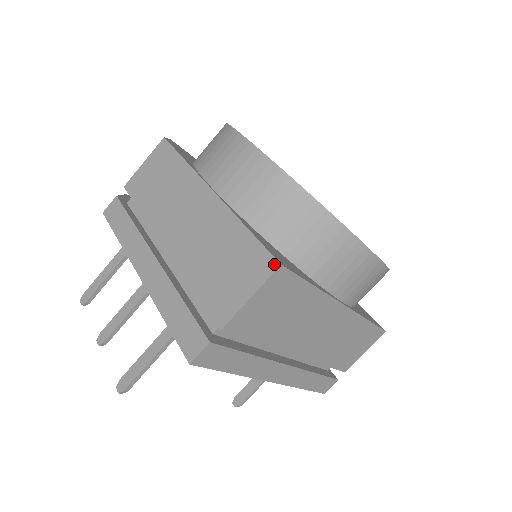
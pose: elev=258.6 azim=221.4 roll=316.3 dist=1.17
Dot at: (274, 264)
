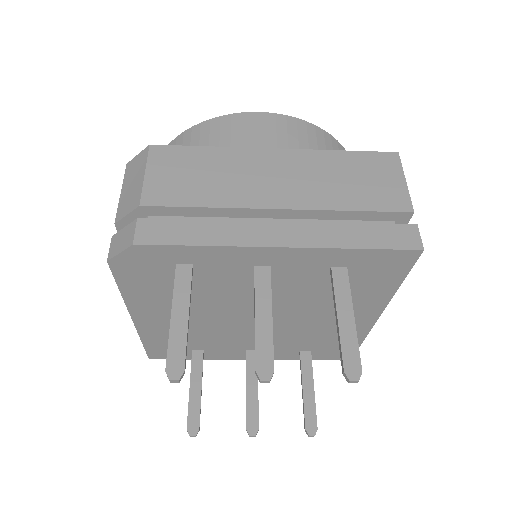
Dot at: (394, 155)
